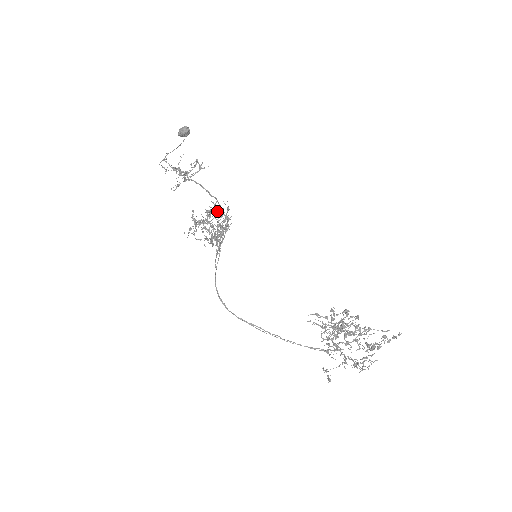
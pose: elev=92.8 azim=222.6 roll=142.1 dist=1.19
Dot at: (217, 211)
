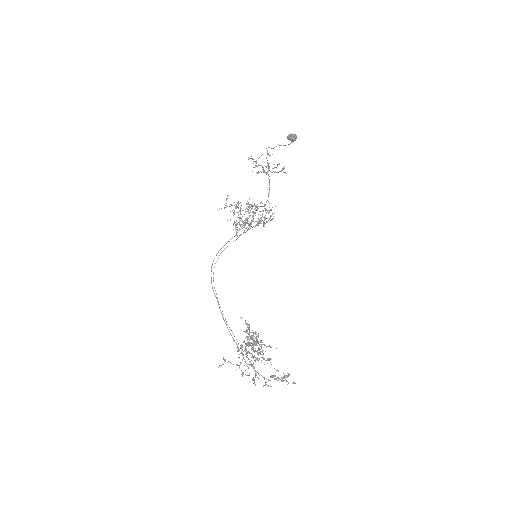
Dot at: occluded
